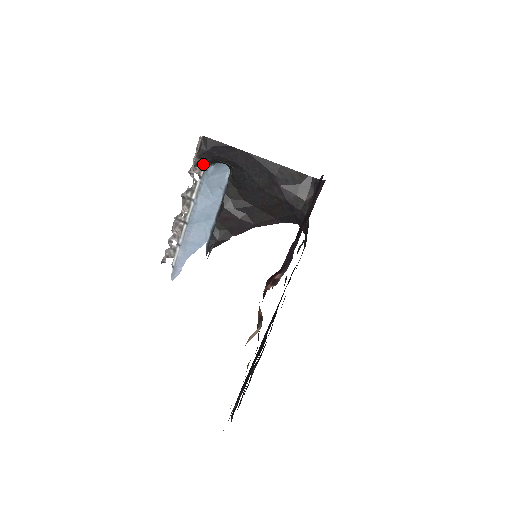
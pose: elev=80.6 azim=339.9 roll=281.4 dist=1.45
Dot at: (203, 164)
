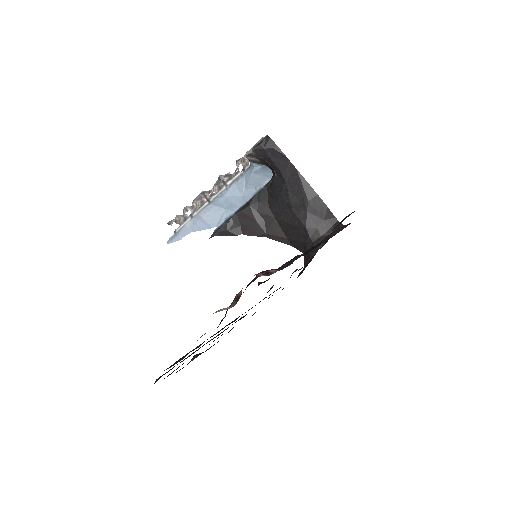
Dot at: (254, 159)
